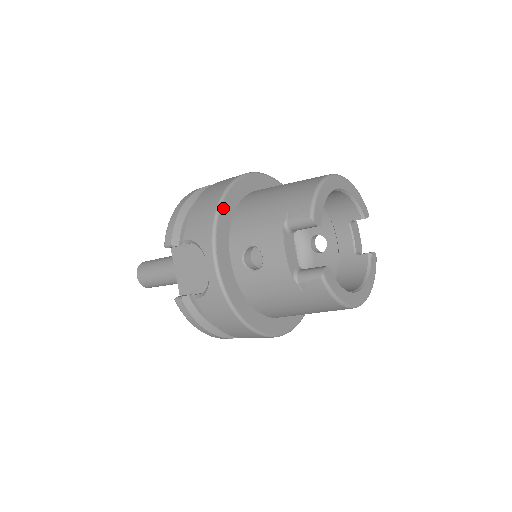
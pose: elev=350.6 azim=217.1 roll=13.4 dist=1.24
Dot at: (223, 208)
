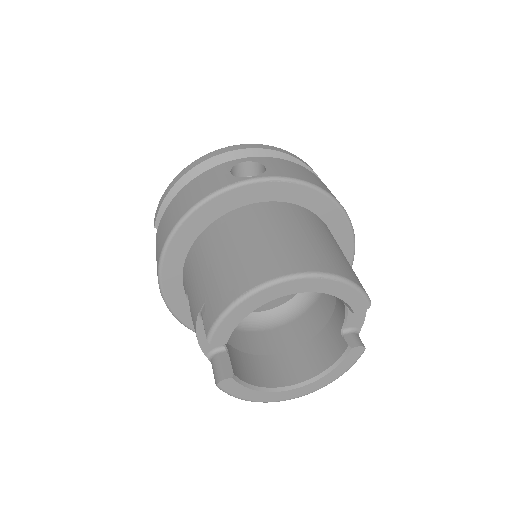
Dot at: (177, 236)
